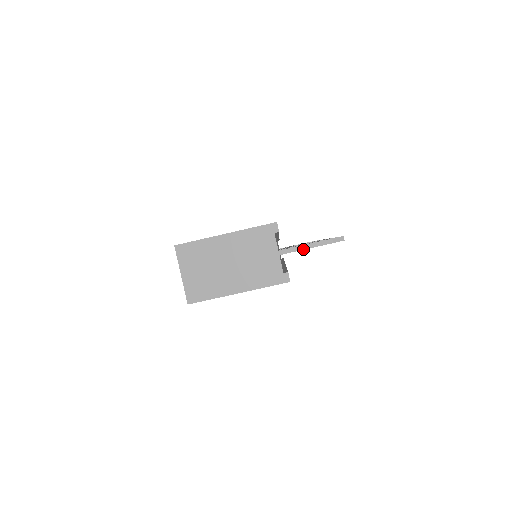
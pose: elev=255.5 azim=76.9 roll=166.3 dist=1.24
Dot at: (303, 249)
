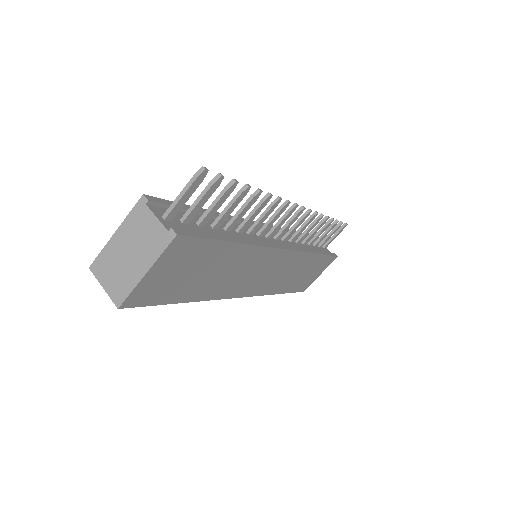
Dot at: (178, 201)
